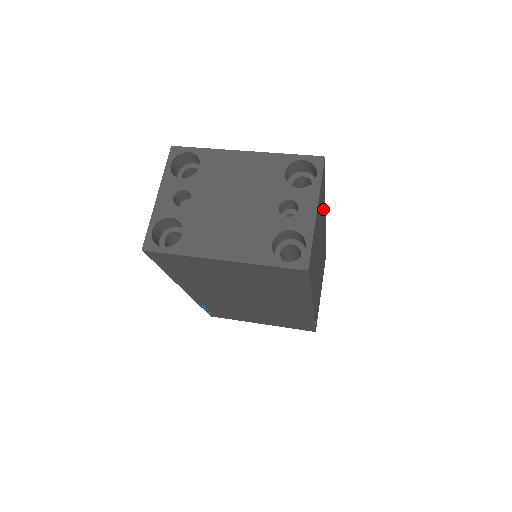
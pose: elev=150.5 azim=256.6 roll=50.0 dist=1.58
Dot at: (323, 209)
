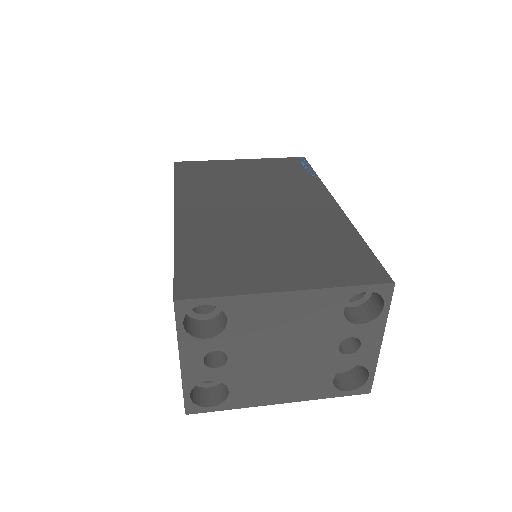
Dot at: occluded
